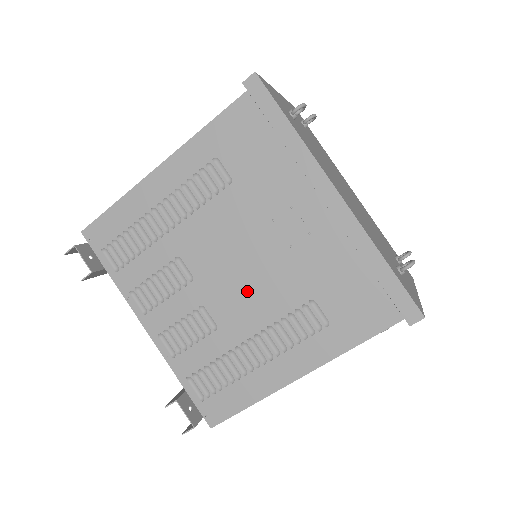
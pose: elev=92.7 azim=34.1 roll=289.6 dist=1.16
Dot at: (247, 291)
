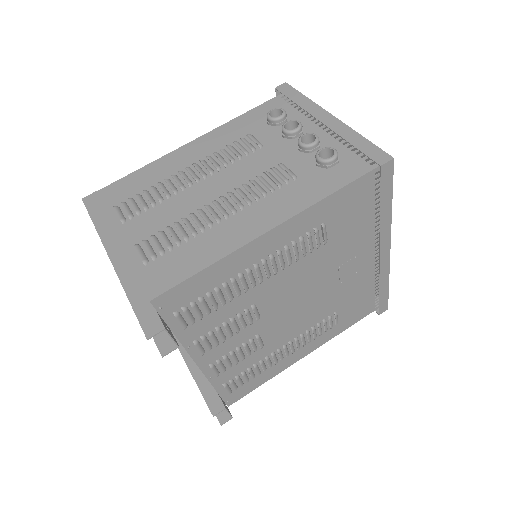
Dot at: (298, 316)
